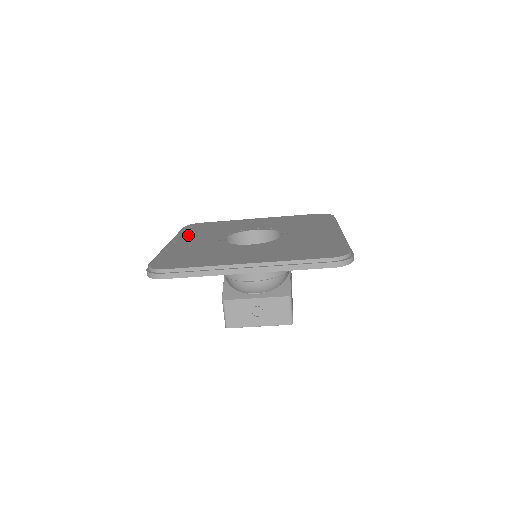
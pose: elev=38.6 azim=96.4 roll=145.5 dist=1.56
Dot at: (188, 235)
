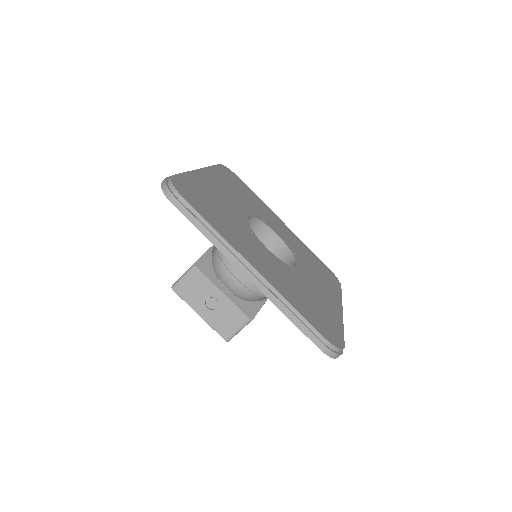
Dot at: (220, 178)
